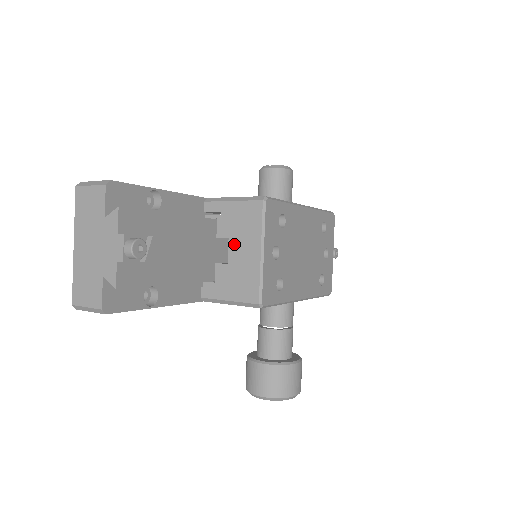
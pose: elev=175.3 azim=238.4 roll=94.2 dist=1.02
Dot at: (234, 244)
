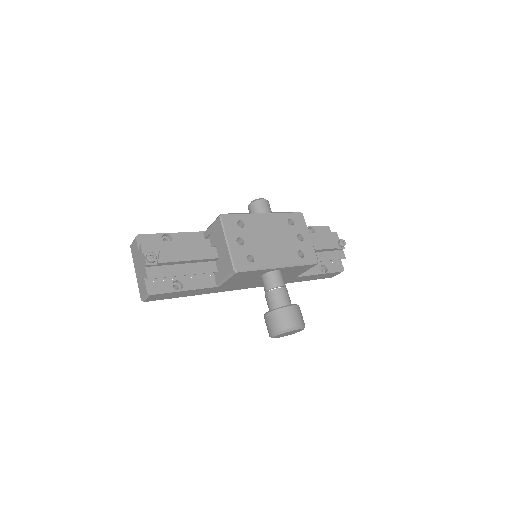
Dot at: (218, 246)
